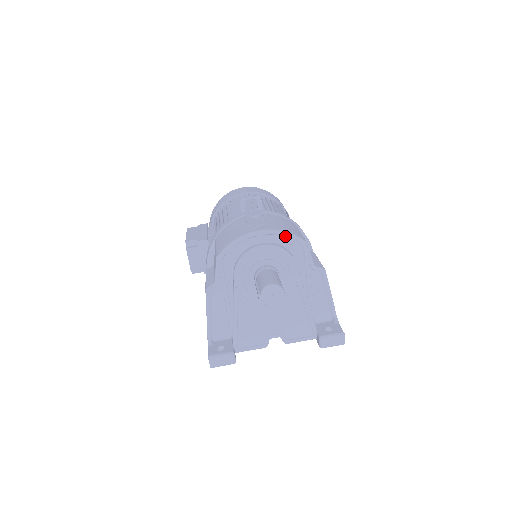
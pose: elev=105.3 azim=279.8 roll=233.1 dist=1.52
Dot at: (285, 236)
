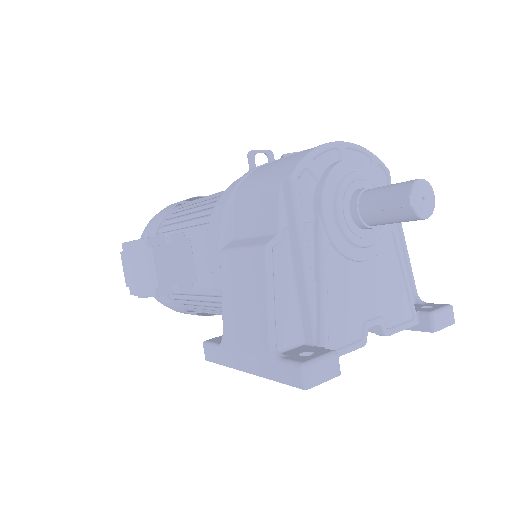
Dot at: (368, 155)
